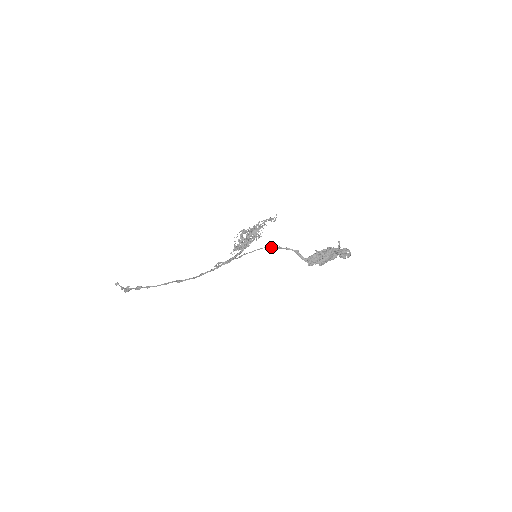
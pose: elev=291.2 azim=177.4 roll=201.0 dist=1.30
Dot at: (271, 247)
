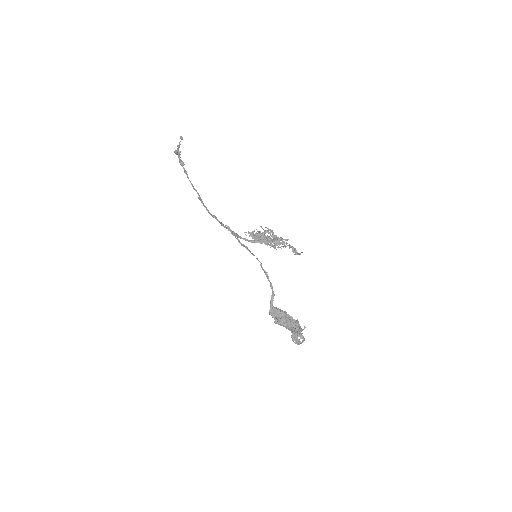
Dot at: occluded
